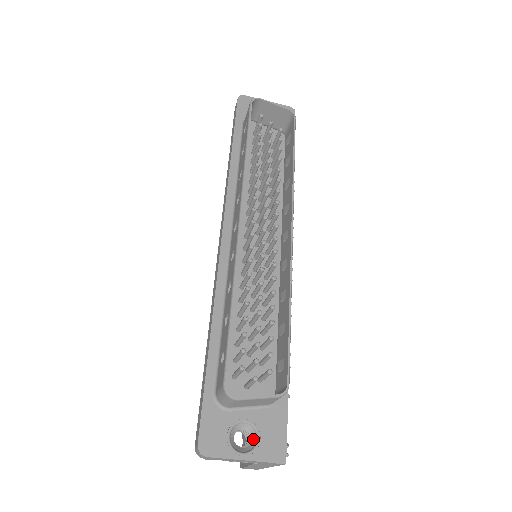
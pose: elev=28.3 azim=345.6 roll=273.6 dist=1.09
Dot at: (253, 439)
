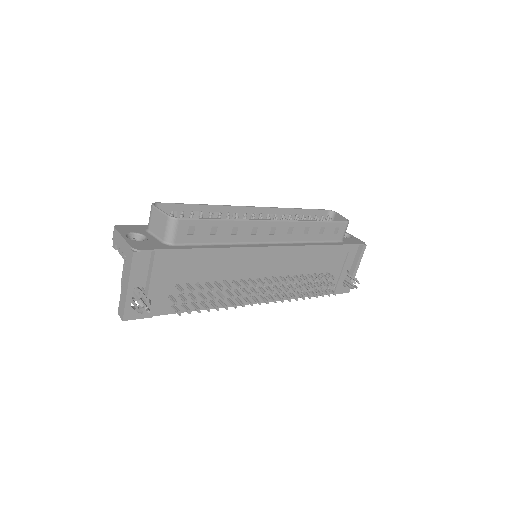
Dot at: occluded
